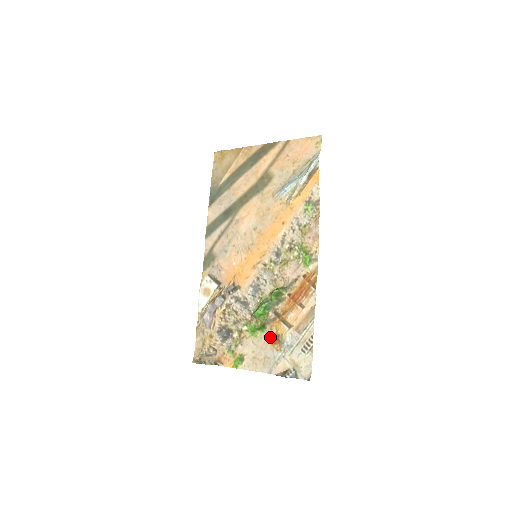
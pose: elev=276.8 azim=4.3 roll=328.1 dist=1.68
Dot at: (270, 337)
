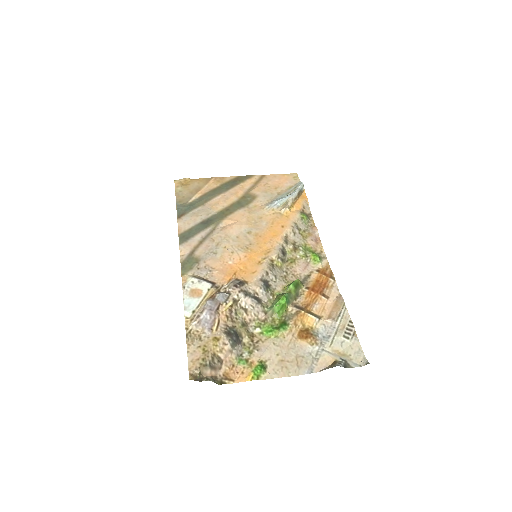
Dot at: (297, 333)
